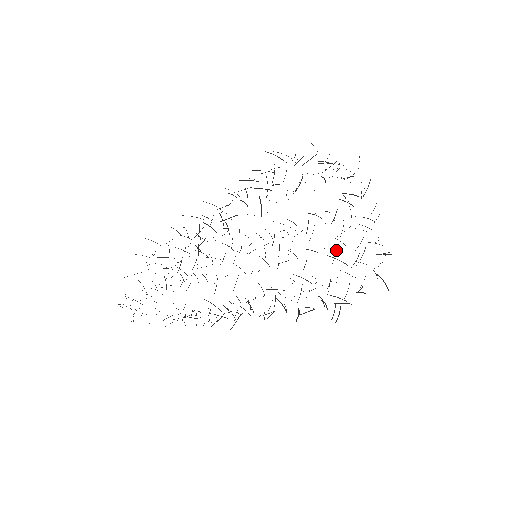
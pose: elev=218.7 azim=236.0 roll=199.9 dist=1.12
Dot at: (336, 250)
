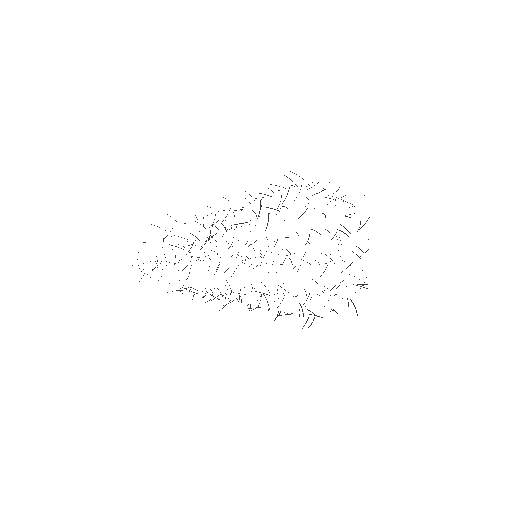
Dot at: occluded
